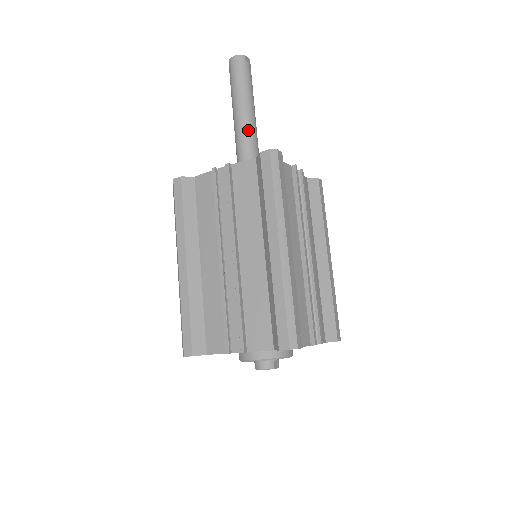
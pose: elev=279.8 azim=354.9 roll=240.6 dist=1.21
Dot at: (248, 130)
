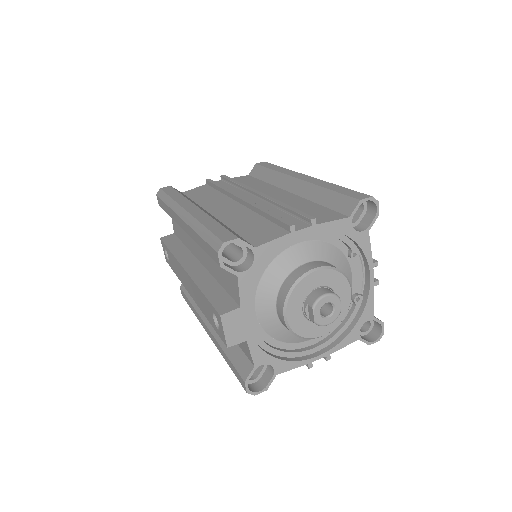
Dot at: occluded
